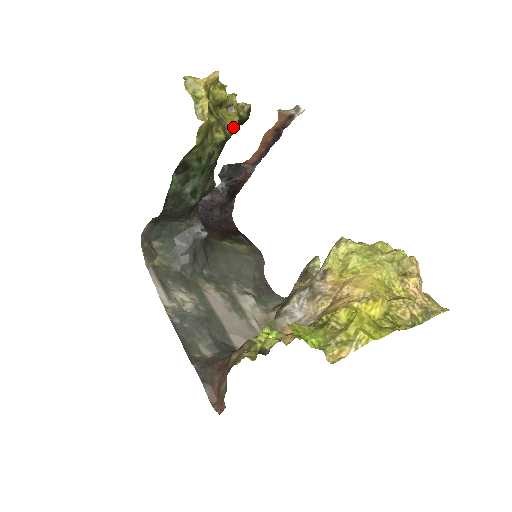
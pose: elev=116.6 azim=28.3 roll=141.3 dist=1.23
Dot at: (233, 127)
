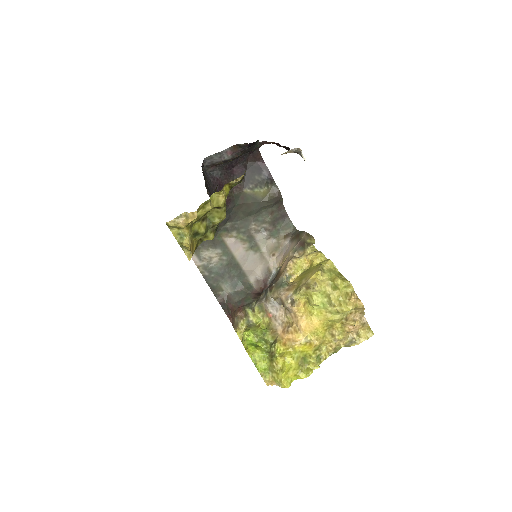
Dot at: (221, 221)
